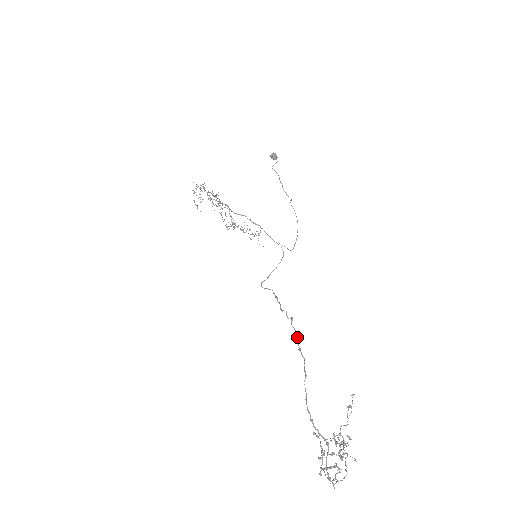
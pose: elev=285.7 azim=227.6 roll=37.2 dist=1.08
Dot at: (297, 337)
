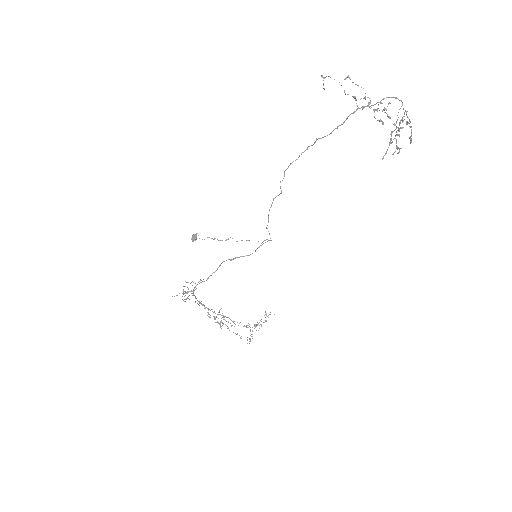
Dot at: occluded
